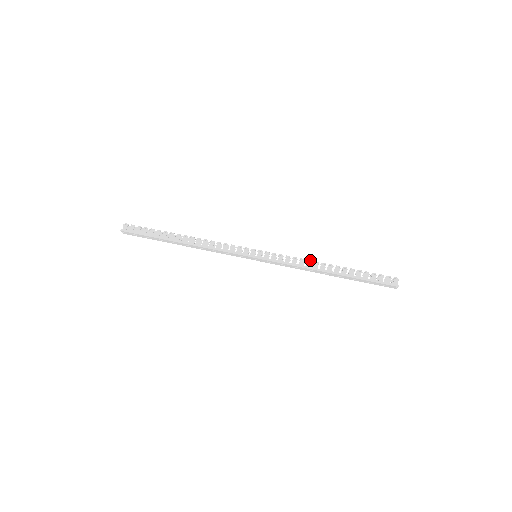
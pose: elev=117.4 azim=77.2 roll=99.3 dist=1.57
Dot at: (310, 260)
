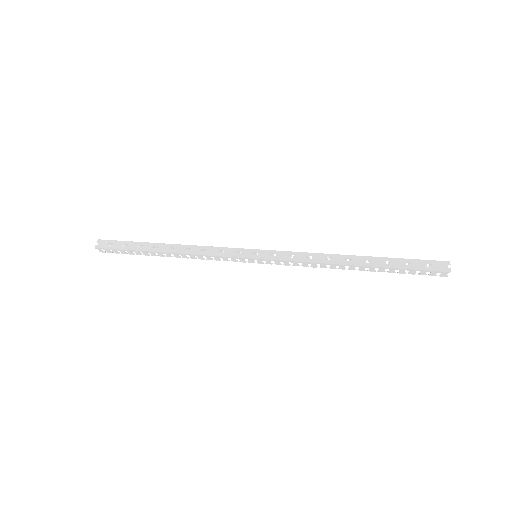
Dot at: occluded
